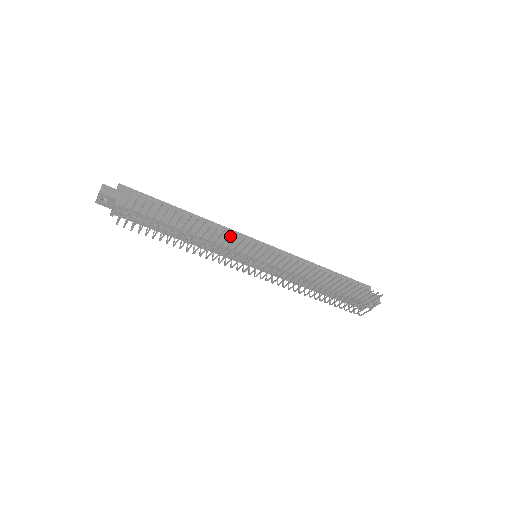
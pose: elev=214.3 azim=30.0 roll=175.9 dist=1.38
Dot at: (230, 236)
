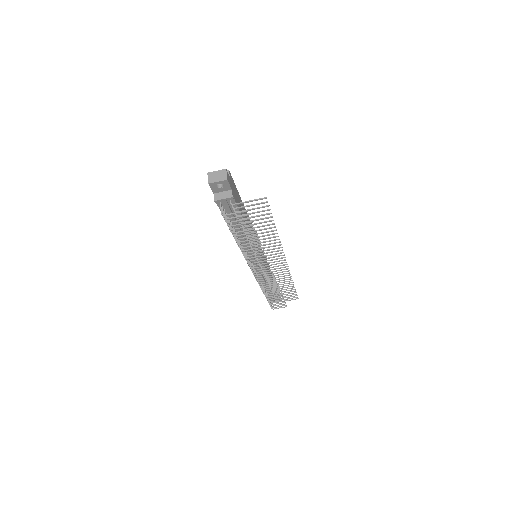
Dot at: occluded
